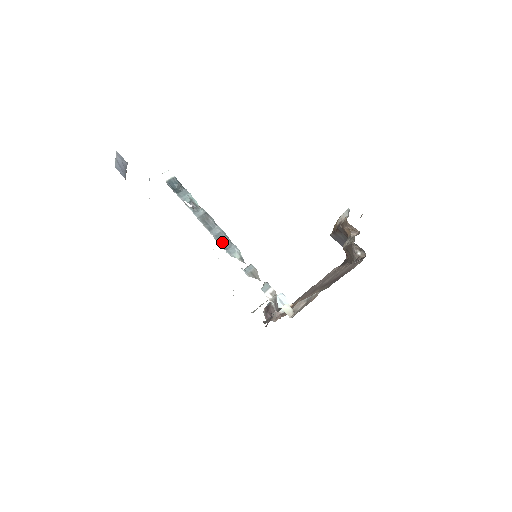
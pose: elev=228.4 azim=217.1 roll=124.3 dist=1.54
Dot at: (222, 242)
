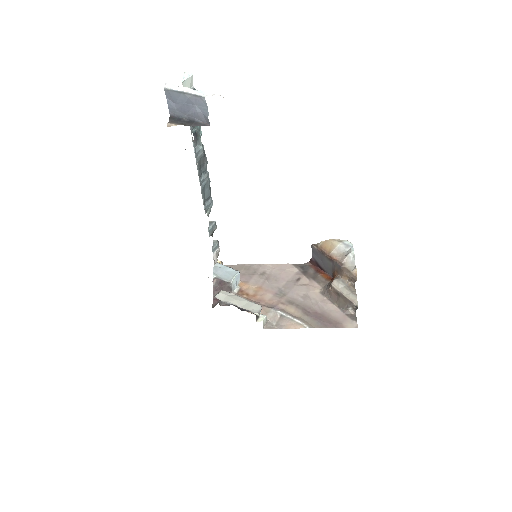
Dot at: (204, 195)
